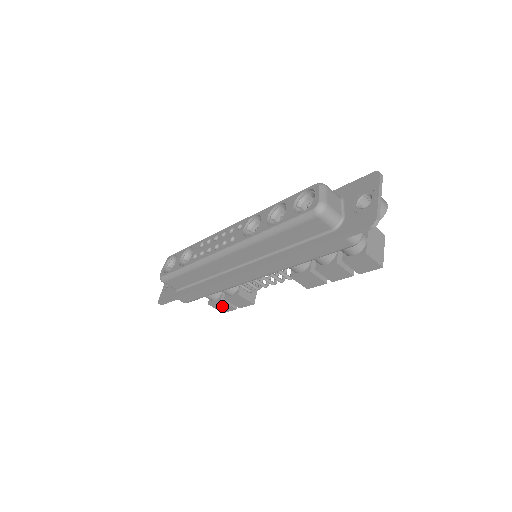
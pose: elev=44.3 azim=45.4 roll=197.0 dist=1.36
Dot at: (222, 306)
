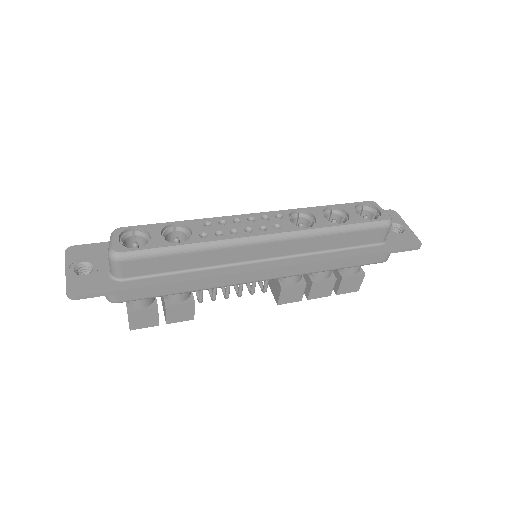
Dot at: (145, 318)
